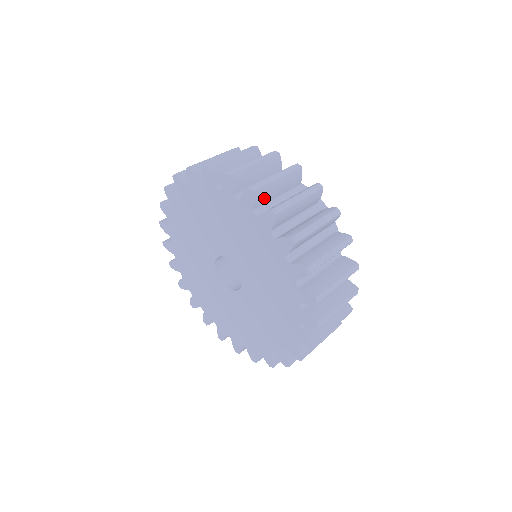
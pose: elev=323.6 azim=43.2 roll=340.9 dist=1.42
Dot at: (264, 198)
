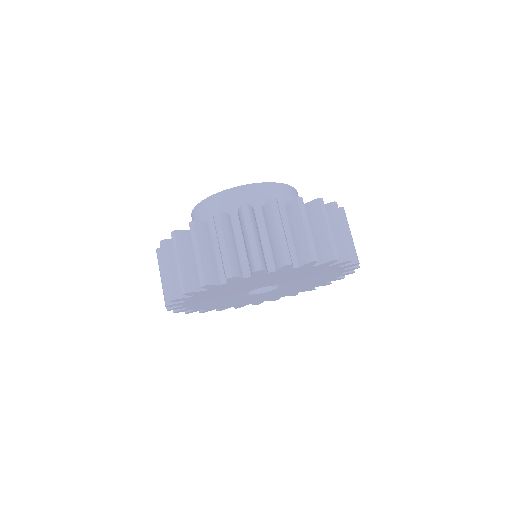
Dot at: occluded
